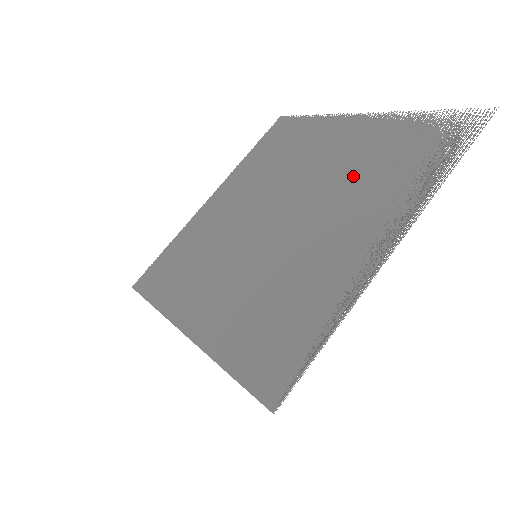
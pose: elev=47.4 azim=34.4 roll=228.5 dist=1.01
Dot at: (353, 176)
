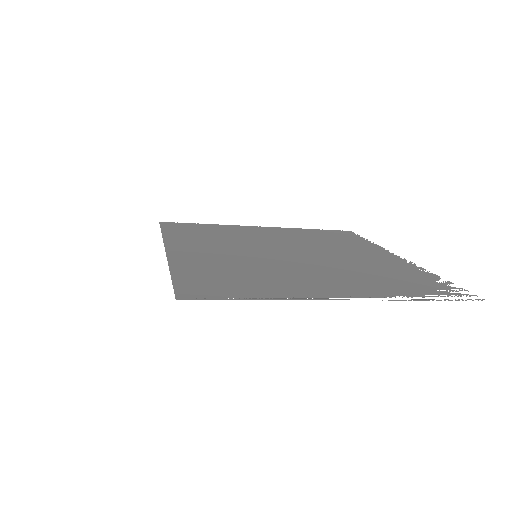
Dot at: (361, 269)
